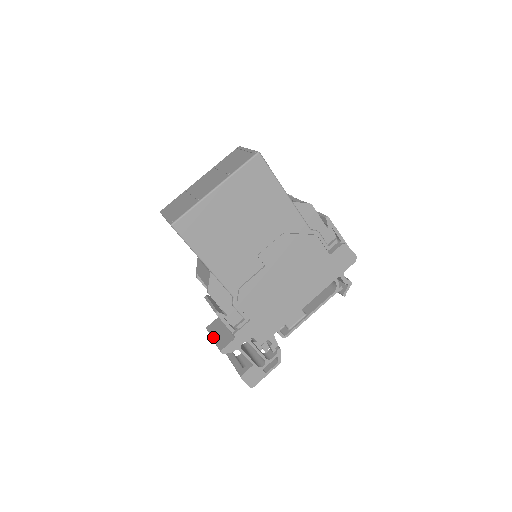
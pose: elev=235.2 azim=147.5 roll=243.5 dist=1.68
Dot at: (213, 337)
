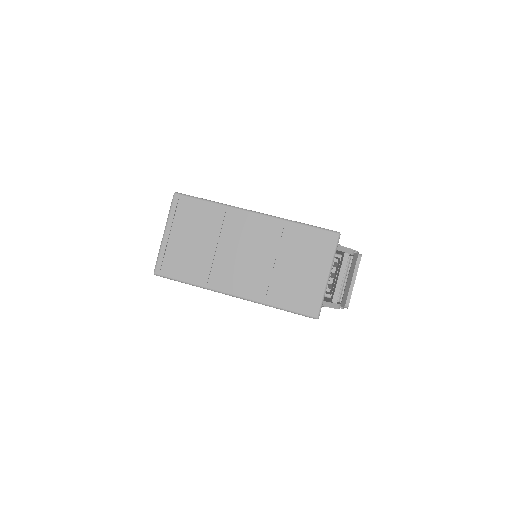
Dot at: occluded
